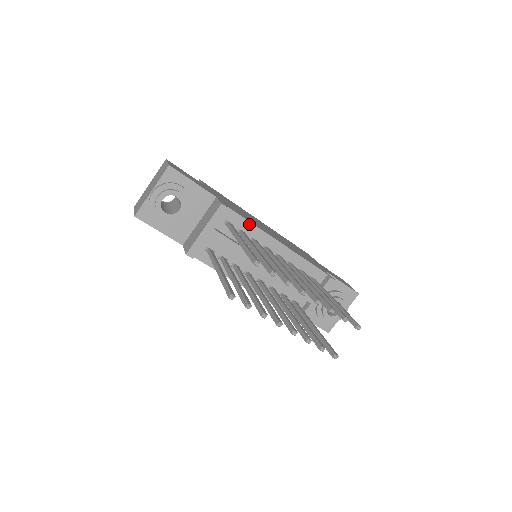
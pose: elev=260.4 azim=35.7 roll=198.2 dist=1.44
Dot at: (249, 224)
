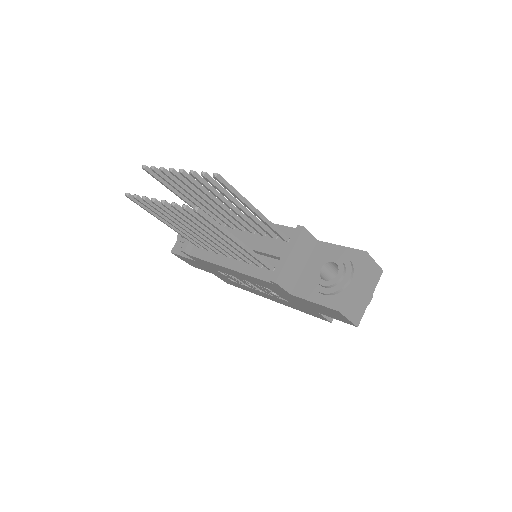
Dot at: occluded
